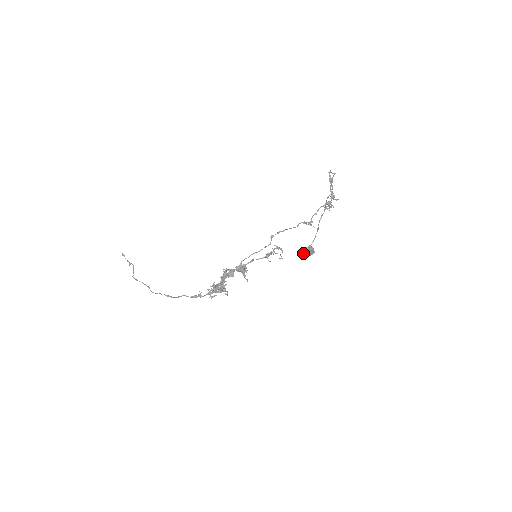
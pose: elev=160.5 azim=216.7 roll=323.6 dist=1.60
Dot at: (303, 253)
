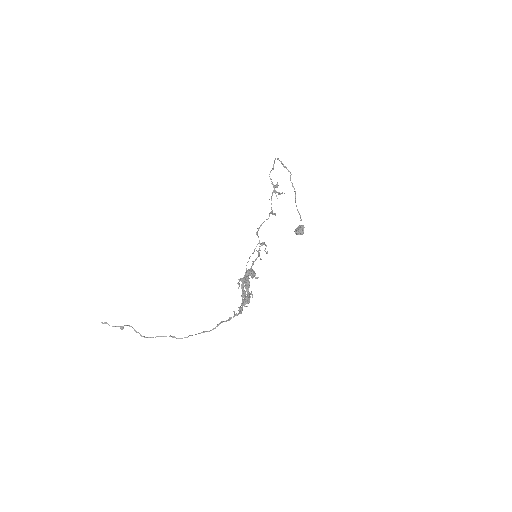
Dot at: (297, 234)
